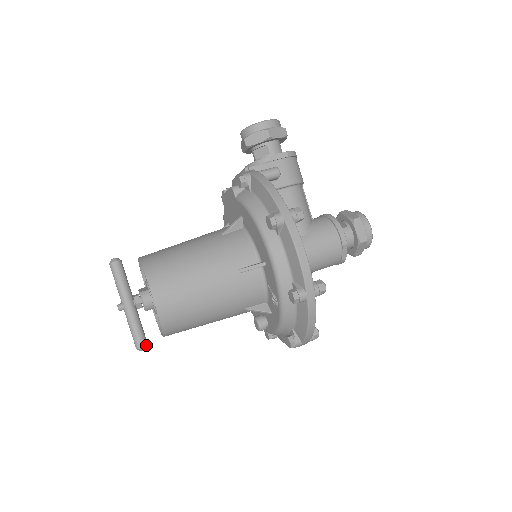
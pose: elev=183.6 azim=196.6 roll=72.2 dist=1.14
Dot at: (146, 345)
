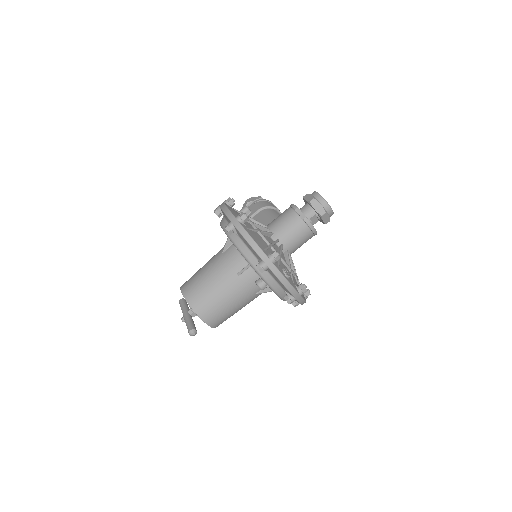
Dot at: (193, 329)
